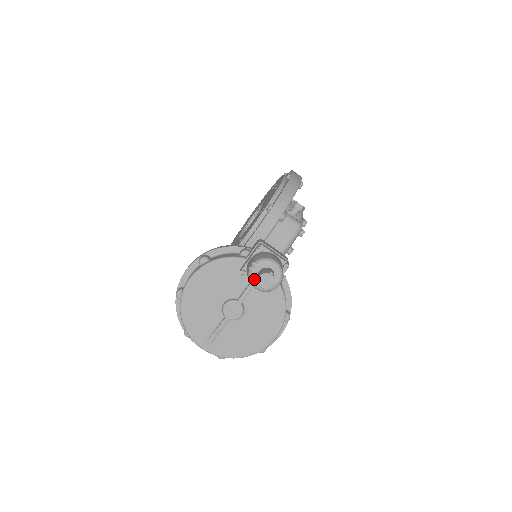
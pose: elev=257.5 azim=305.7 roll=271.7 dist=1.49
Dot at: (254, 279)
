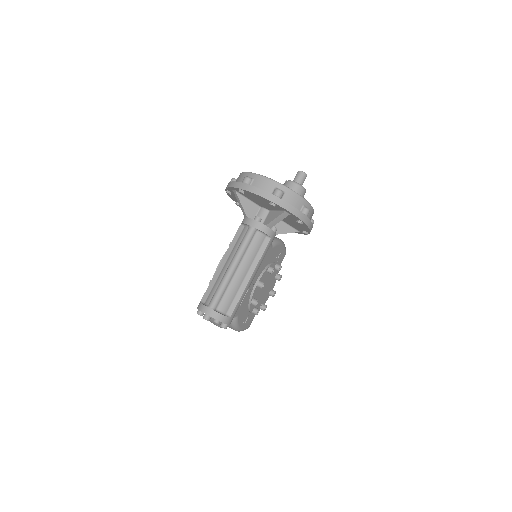
Dot at: occluded
